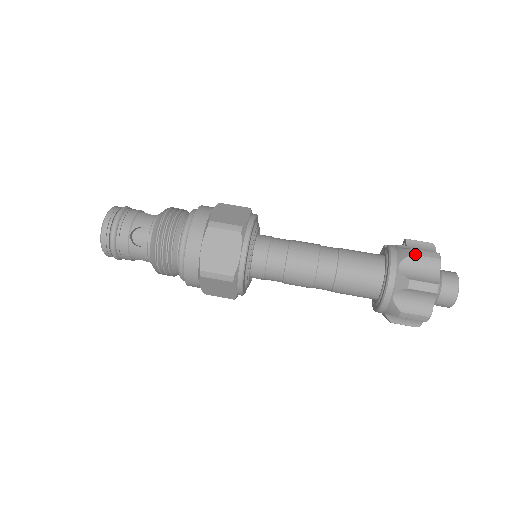
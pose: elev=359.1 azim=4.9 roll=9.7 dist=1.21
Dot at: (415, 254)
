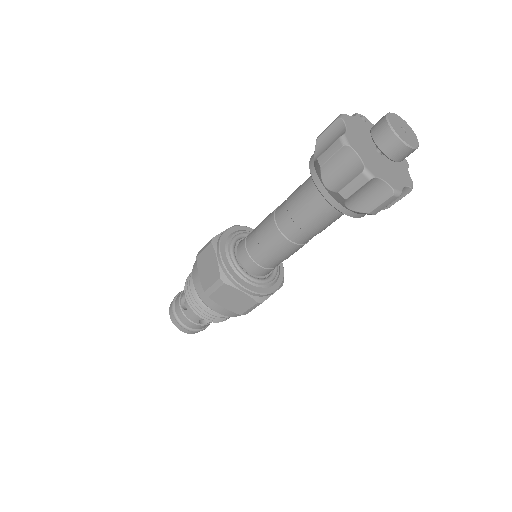
Dot at: (319, 136)
